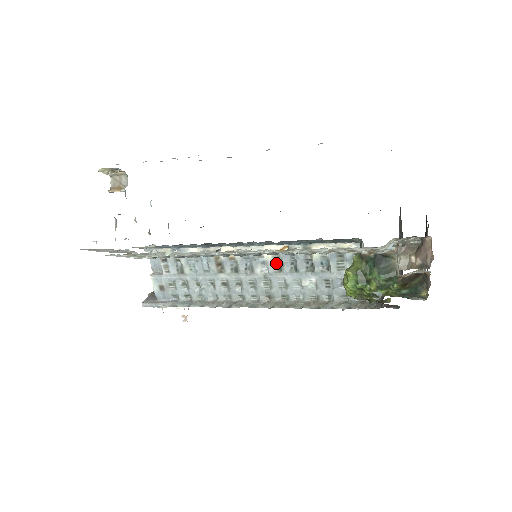
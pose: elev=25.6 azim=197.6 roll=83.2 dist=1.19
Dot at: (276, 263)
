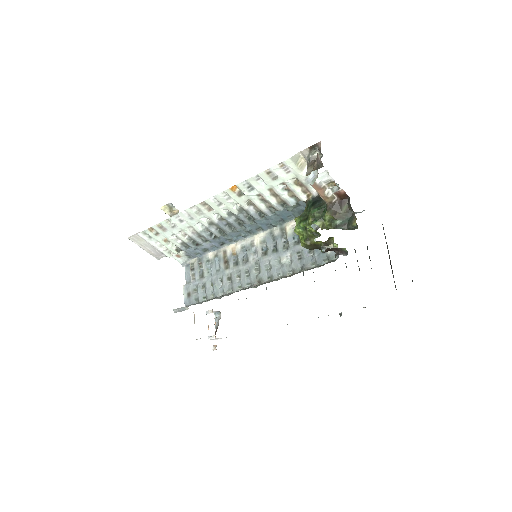
Dot at: (263, 249)
